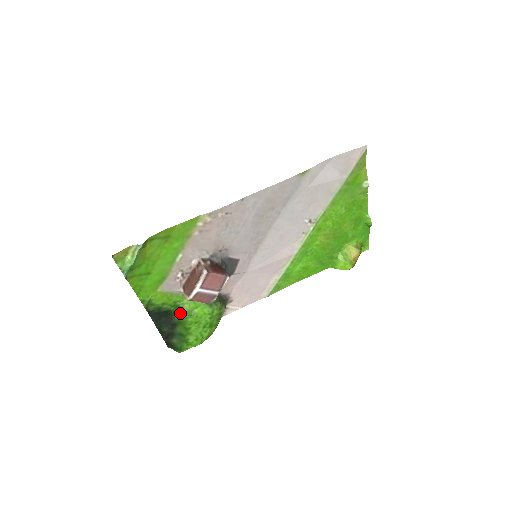
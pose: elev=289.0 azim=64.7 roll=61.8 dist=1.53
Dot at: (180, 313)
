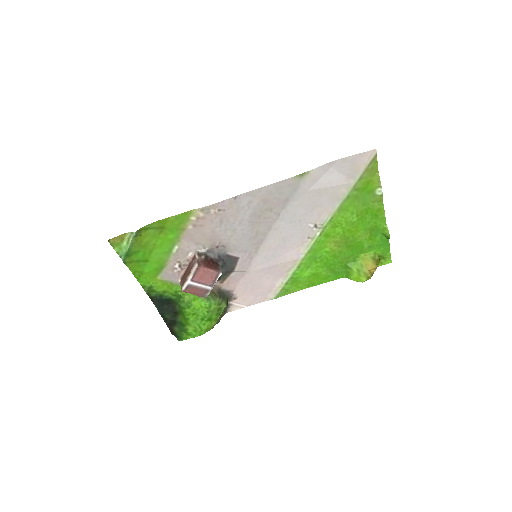
Dot at: (181, 303)
